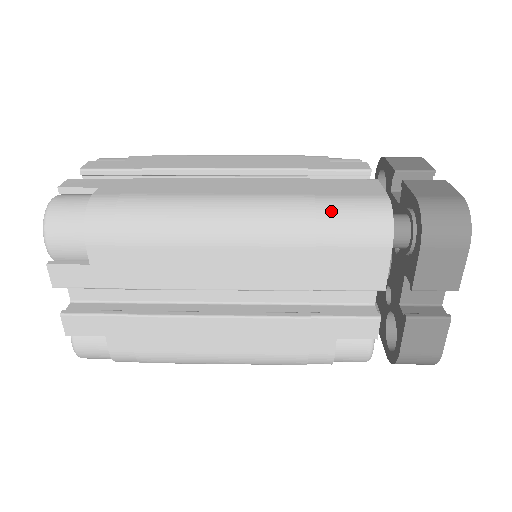
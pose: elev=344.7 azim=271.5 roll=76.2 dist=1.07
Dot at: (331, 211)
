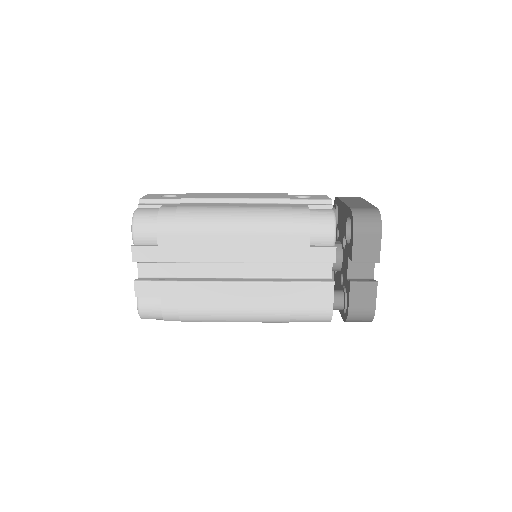
Dot at: (298, 319)
